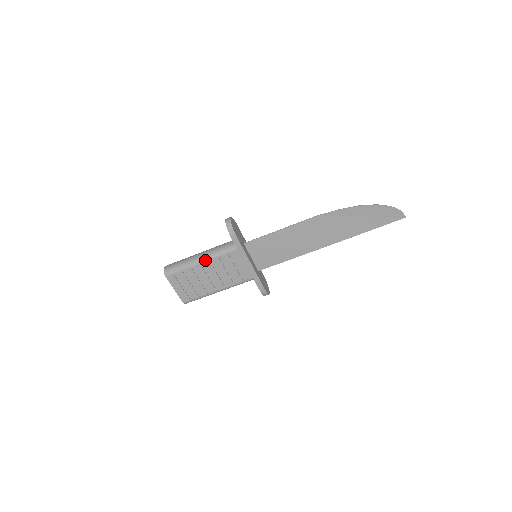
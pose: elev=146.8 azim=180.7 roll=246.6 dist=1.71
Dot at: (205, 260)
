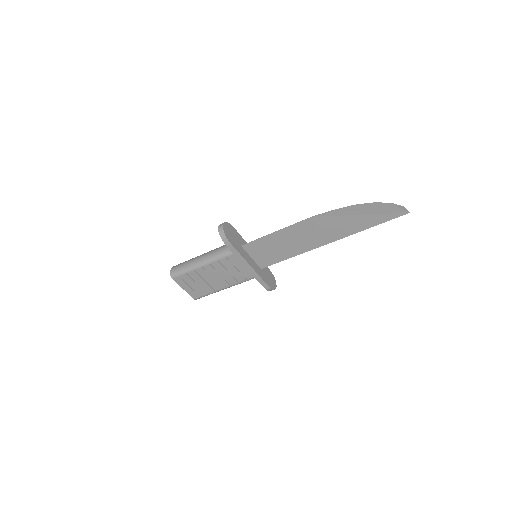
Dot at: (206, 264)
